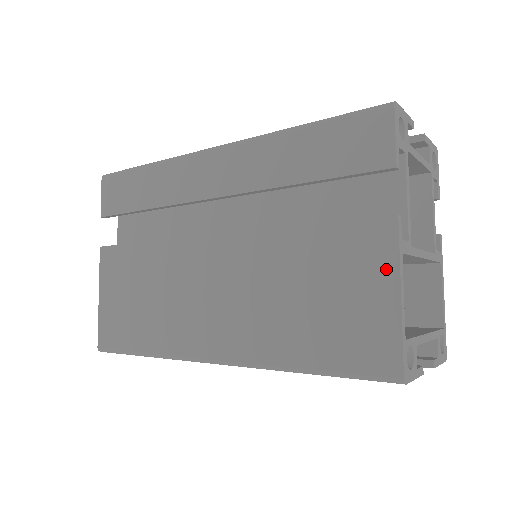
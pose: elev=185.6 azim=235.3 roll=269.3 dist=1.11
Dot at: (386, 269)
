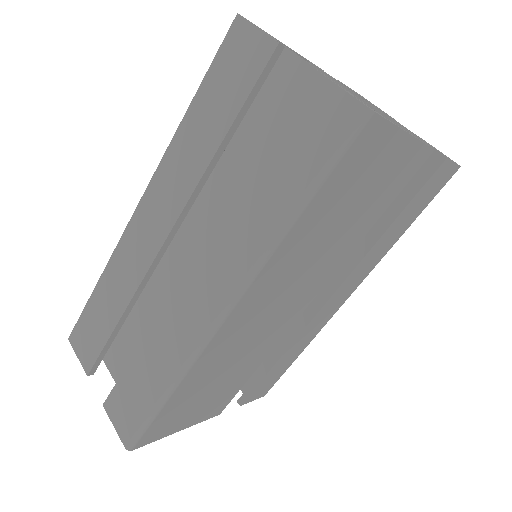
Dot at: occluded
